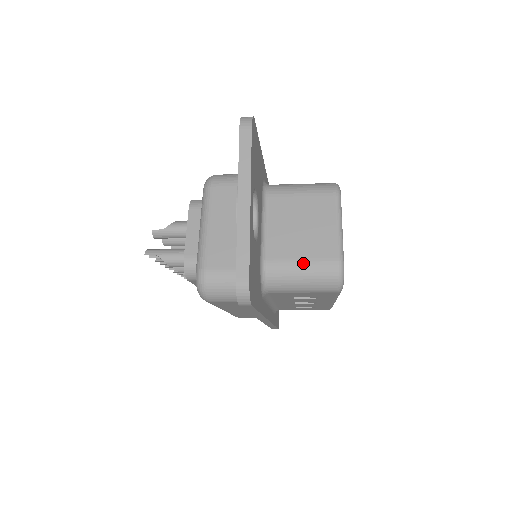
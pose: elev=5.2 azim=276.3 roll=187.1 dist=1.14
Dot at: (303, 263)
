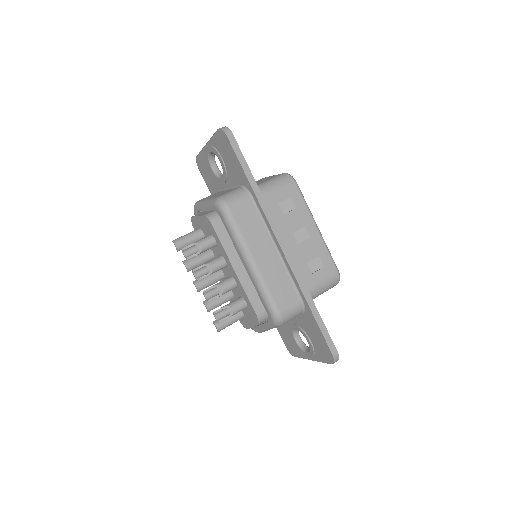
Dot at: occluded
